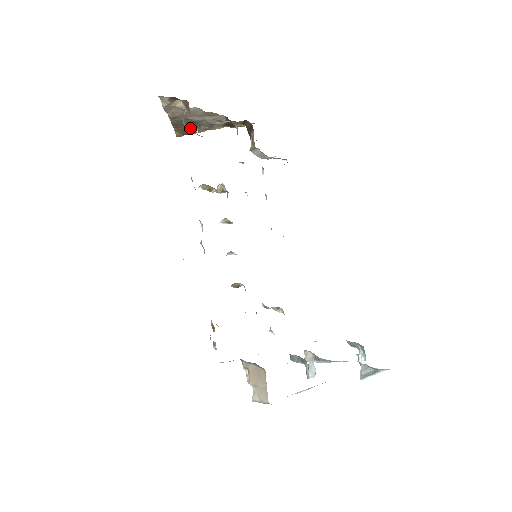
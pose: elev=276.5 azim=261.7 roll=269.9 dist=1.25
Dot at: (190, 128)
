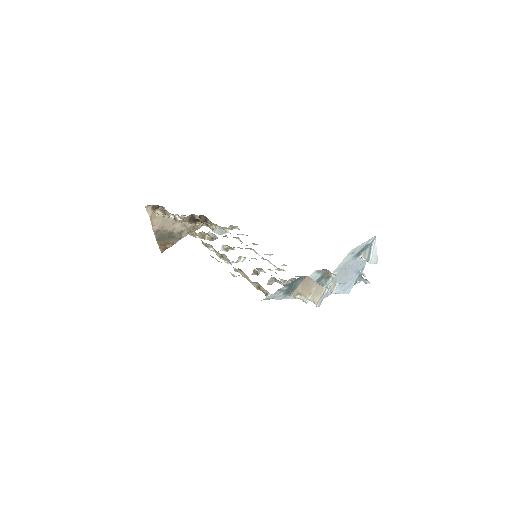
Dot at: (168, 241)
